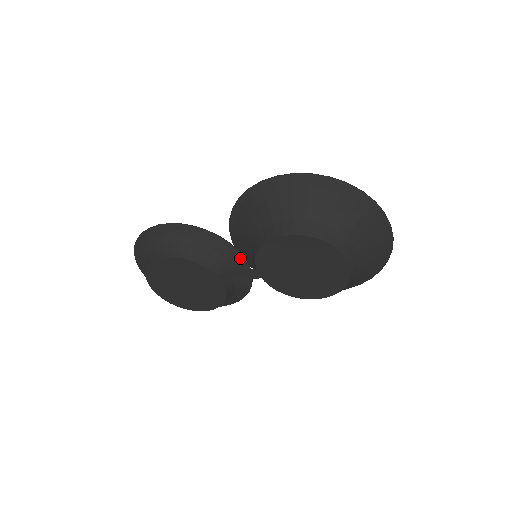
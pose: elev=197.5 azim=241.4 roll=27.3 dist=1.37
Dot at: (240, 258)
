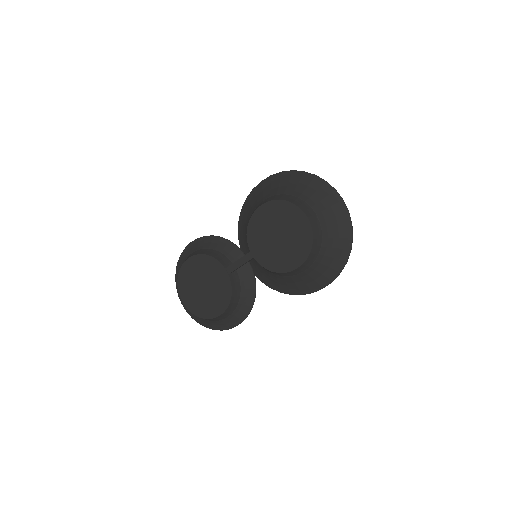
Dot at: occluded
